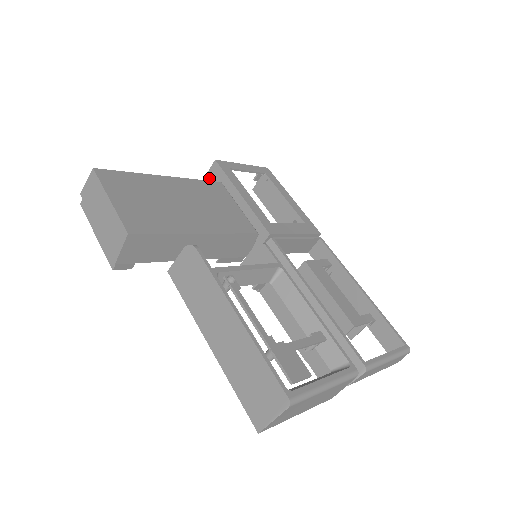
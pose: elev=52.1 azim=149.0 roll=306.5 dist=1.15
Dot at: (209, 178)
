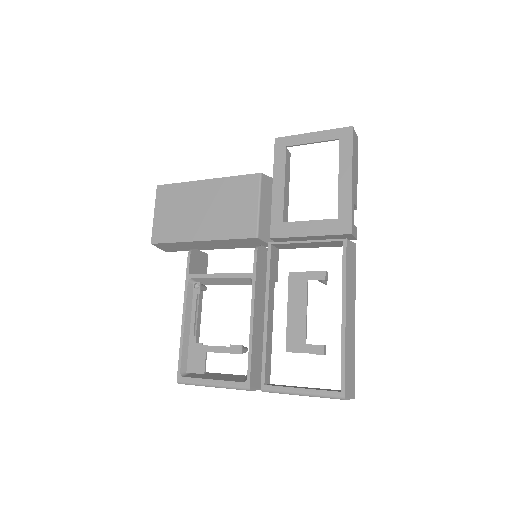
Dot at: occluded
